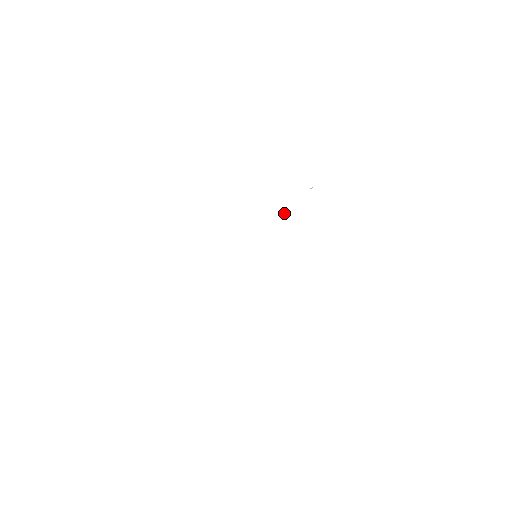
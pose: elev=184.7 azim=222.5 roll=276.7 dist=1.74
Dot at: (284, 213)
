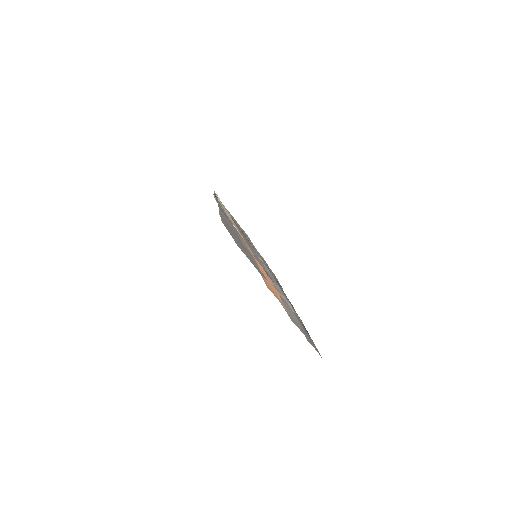
Dot at: (234, 226)
